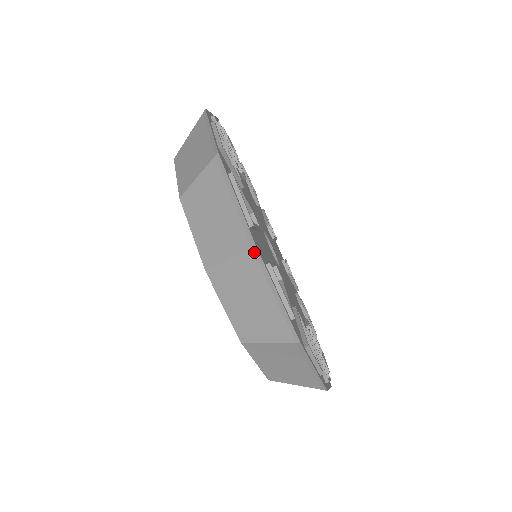
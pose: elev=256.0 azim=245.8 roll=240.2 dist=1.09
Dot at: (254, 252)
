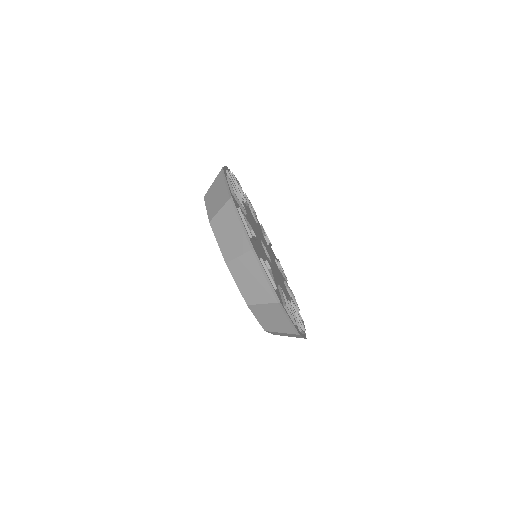
Dot at: (231, 200)
